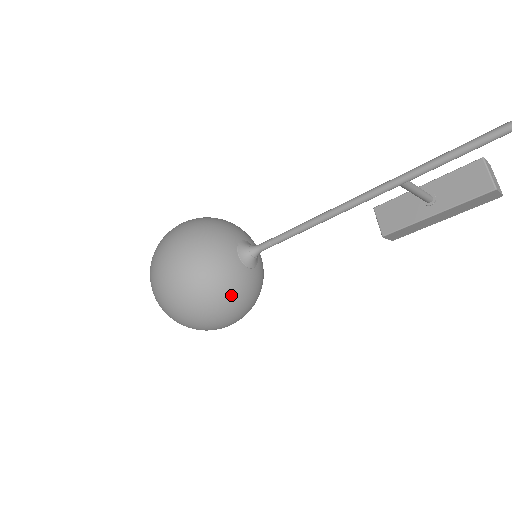
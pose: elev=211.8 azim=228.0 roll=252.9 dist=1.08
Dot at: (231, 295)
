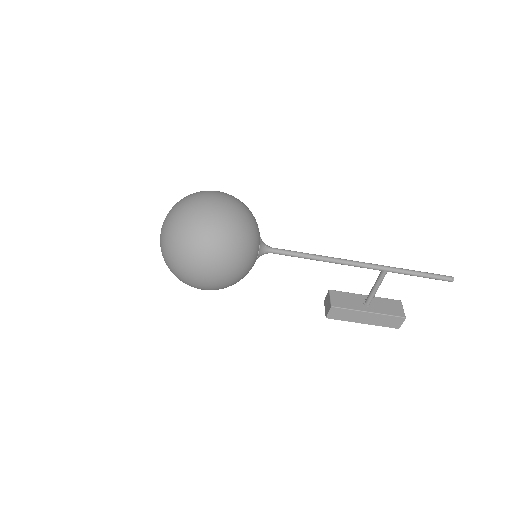
Dot at: (246, 257)
